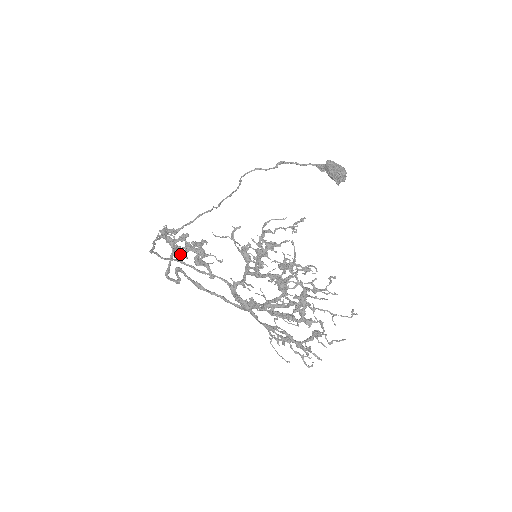
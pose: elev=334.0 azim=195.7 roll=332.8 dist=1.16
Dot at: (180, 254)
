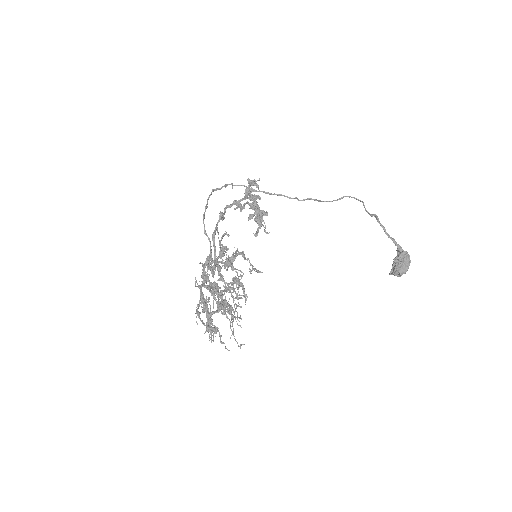
Dot at: (238, 206)
